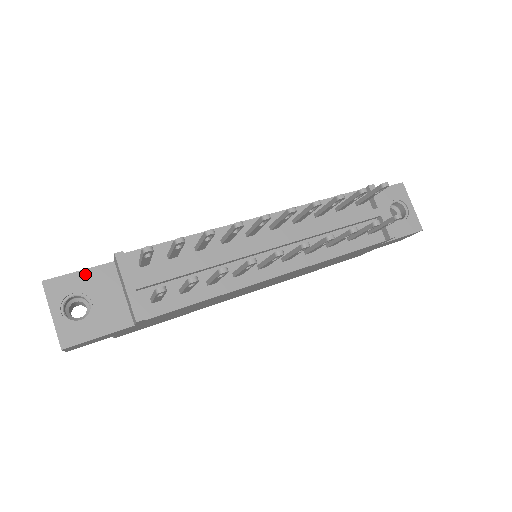
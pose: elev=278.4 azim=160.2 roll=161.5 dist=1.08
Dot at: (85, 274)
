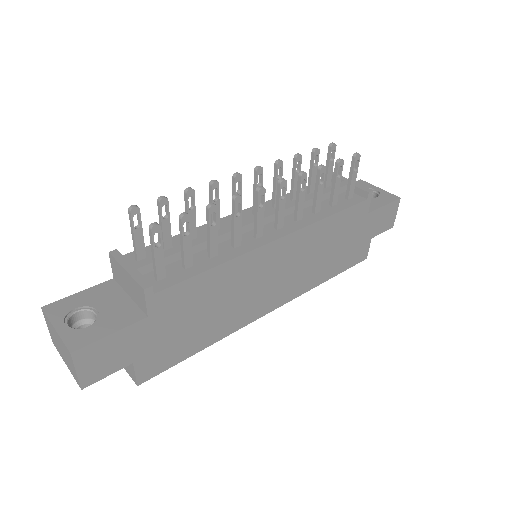
Dot at: (86, 293)
